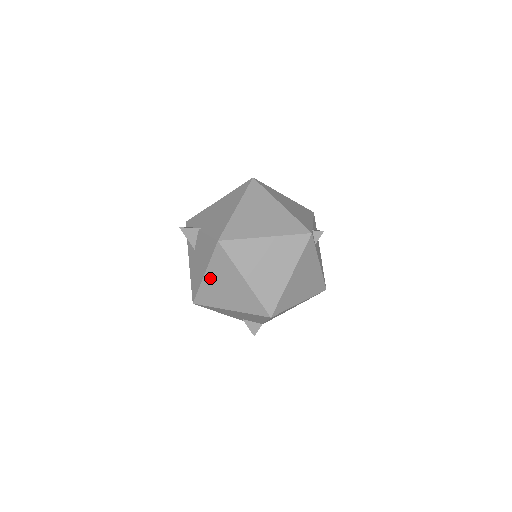
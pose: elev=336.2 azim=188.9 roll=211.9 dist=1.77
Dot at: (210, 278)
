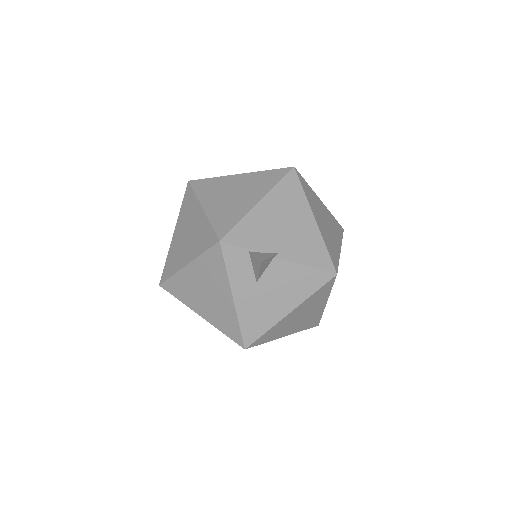
Dot at: (293, 314)
